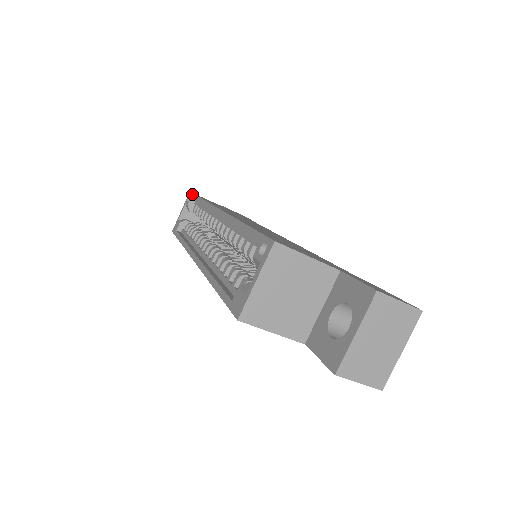
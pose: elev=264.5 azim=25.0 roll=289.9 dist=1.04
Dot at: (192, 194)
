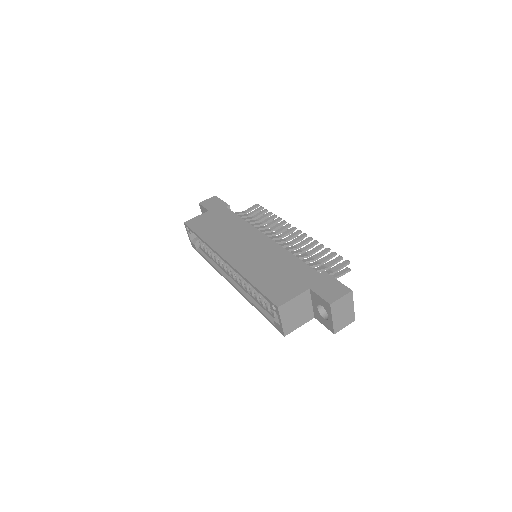
Dot at: (188, 228)
